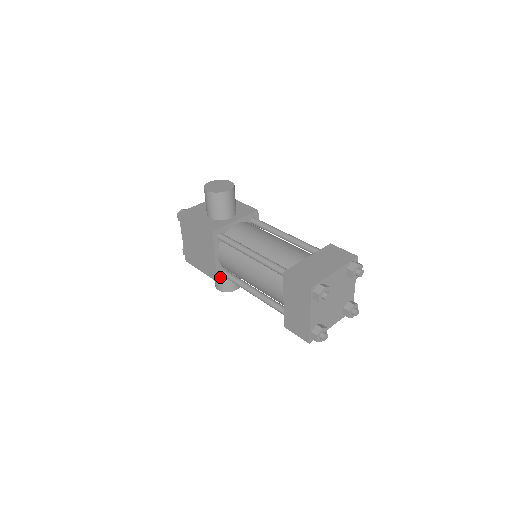
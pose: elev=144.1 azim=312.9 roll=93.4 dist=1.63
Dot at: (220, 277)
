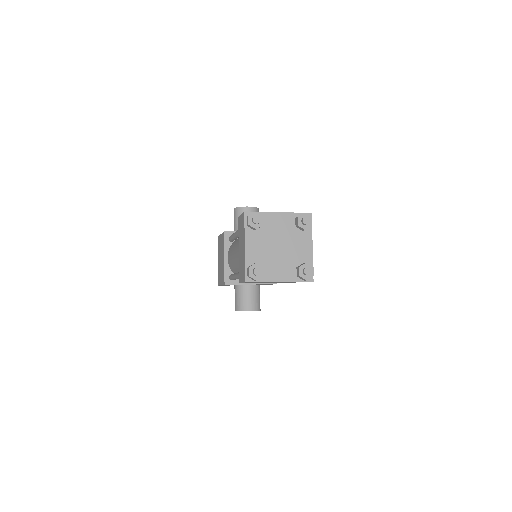
Dot at: (228, 281)
